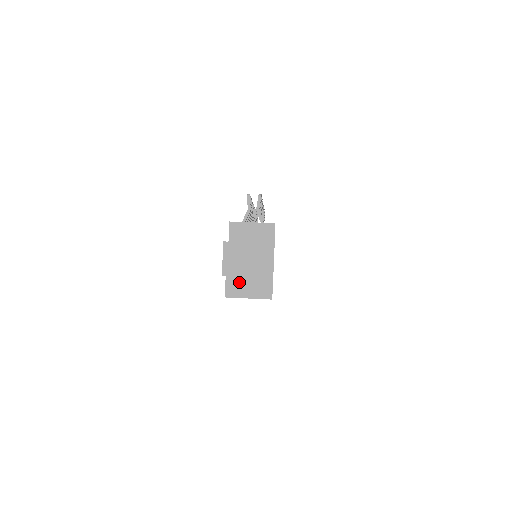
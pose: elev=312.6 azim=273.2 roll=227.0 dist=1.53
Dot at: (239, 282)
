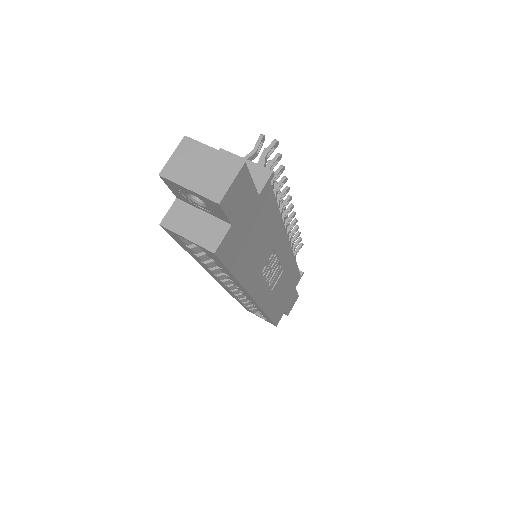
Dot at: (187, 214)
